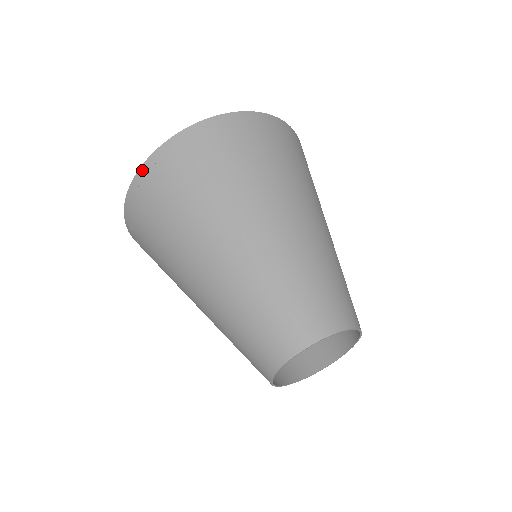
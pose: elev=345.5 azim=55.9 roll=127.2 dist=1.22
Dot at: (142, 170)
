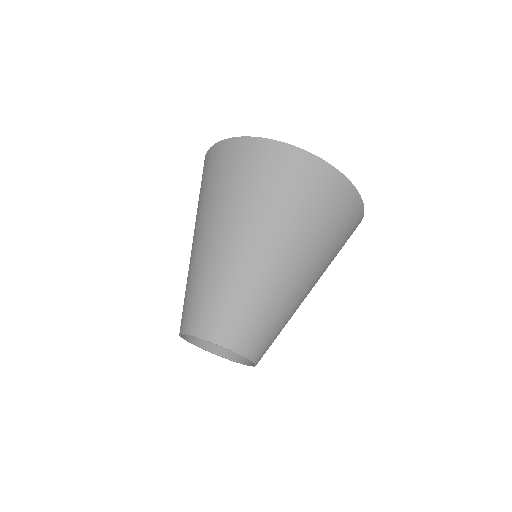
Dot at: occluded
